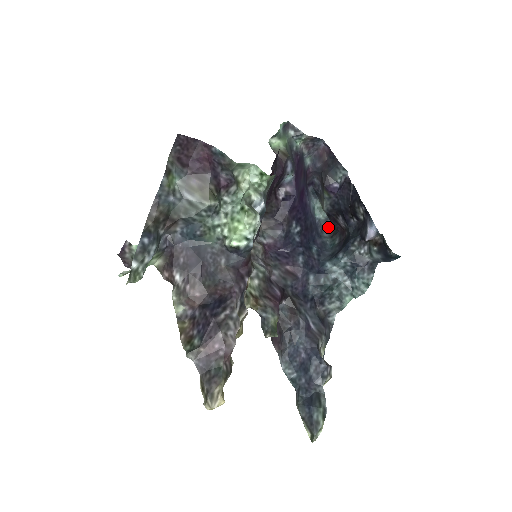
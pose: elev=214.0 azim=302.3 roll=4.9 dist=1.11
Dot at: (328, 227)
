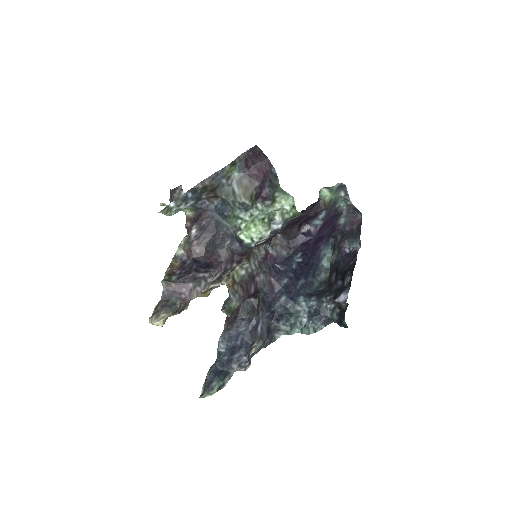
Dot at: (325, 275)
